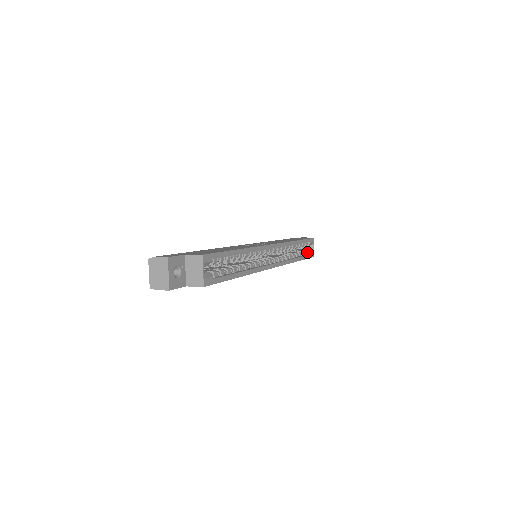
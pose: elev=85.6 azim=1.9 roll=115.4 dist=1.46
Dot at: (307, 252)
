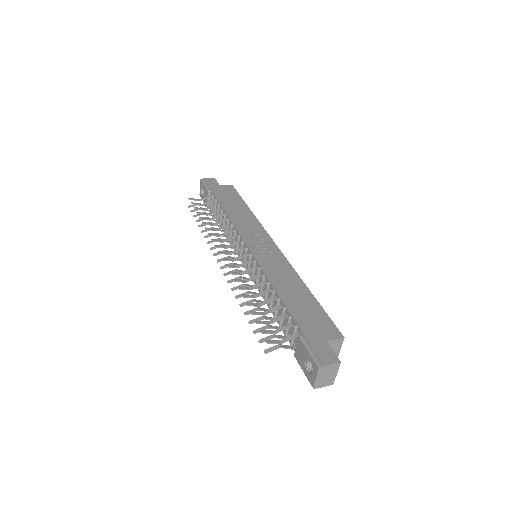
Dot at: occluded
